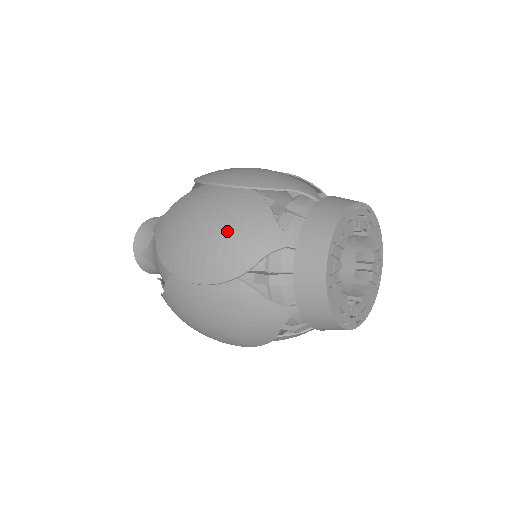
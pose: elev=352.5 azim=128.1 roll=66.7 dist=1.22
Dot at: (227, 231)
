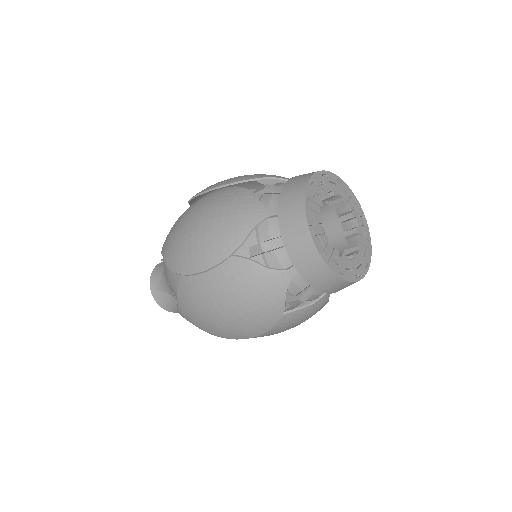
Dot at: occluded
